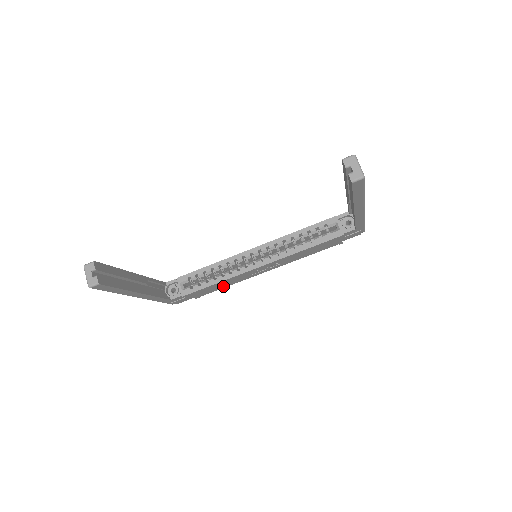
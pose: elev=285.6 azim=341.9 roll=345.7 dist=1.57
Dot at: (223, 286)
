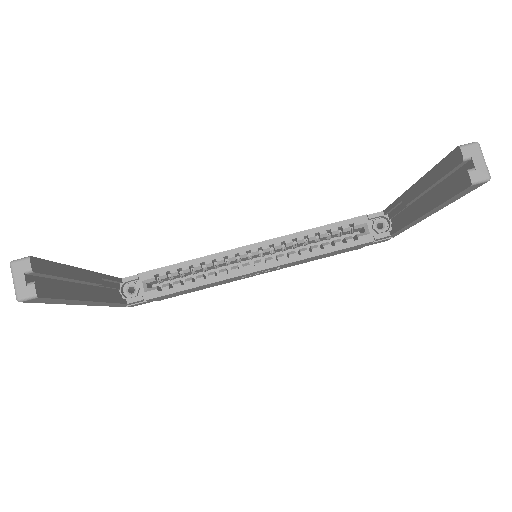
Dot at: (200, 289)
